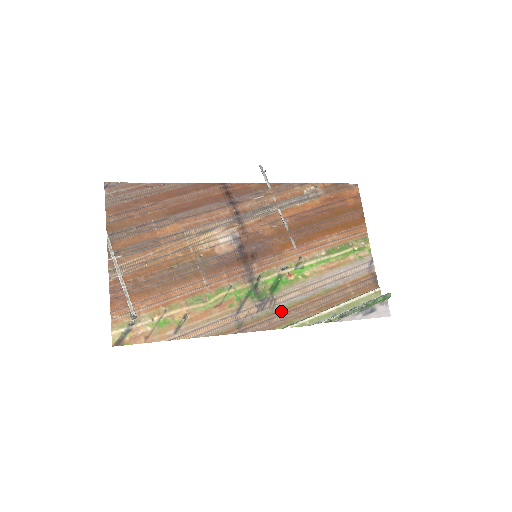
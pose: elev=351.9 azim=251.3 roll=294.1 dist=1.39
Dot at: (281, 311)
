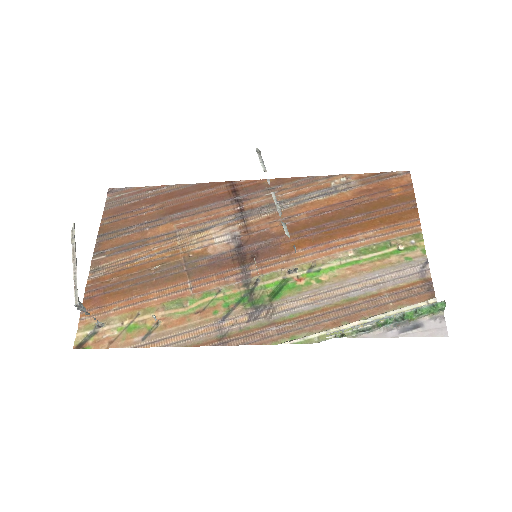
Dot at: (280, 322)
